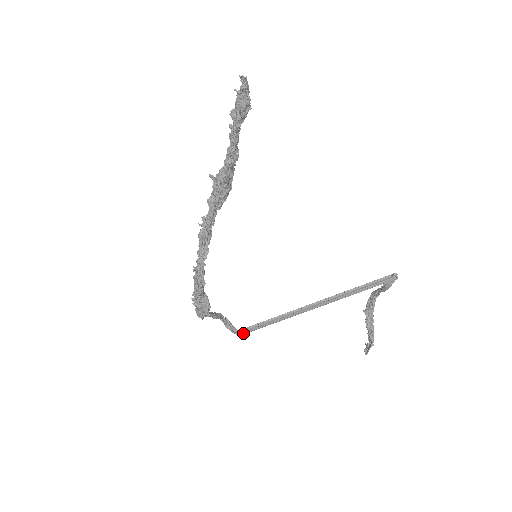
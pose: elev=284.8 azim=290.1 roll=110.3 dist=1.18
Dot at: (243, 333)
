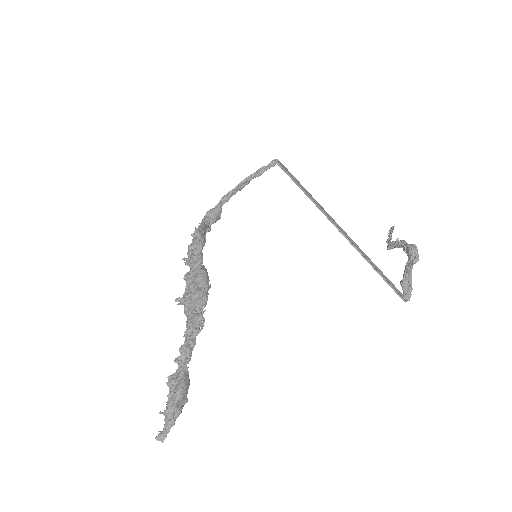
Dot at: (280, 165)
